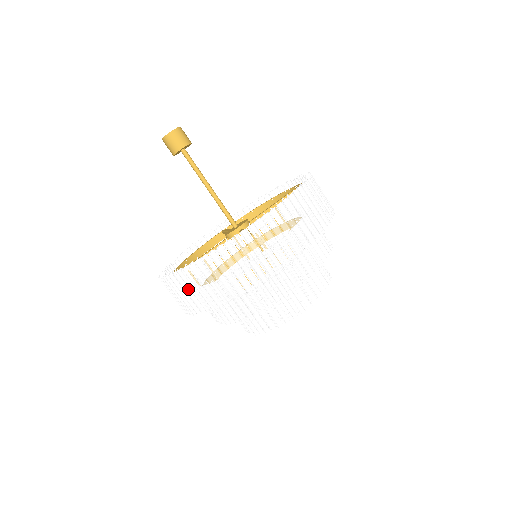
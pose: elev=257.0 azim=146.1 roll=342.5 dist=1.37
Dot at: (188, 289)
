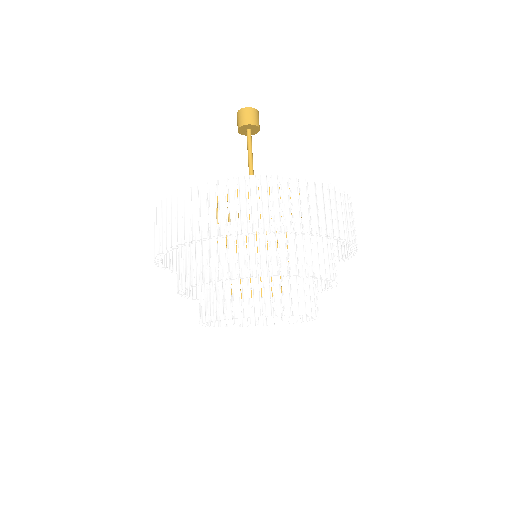
Dot at: occluded
